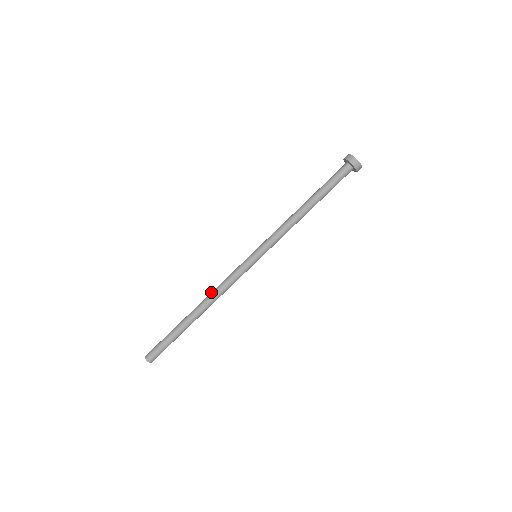
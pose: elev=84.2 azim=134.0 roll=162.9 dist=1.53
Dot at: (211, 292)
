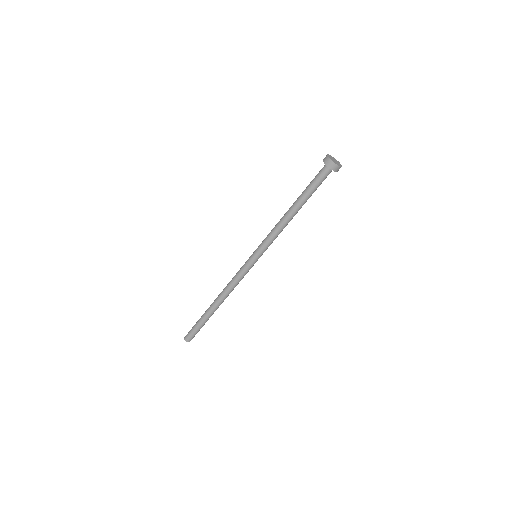
Dot at: (225, 291)
